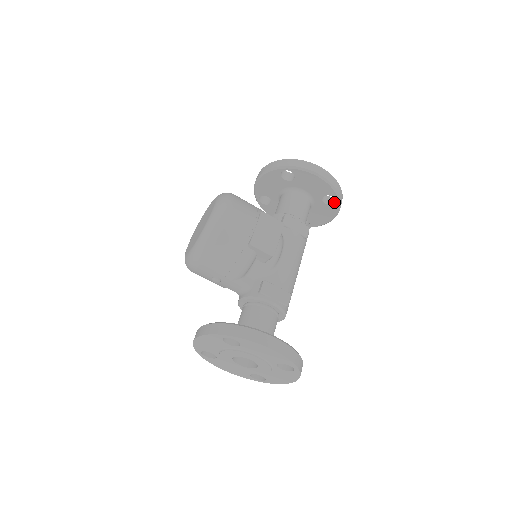
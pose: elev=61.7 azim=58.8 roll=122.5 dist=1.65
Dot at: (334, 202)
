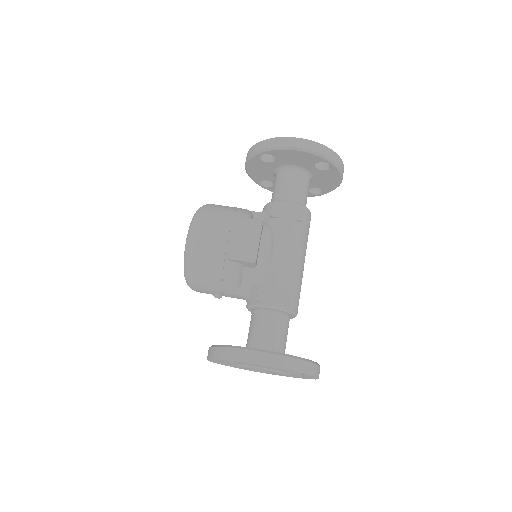
Dot at: (330, 165)
